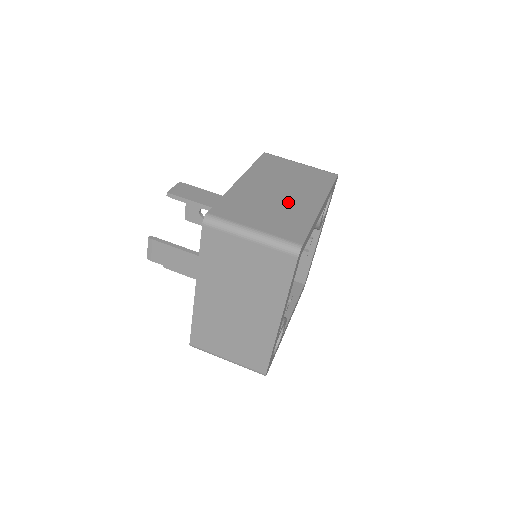
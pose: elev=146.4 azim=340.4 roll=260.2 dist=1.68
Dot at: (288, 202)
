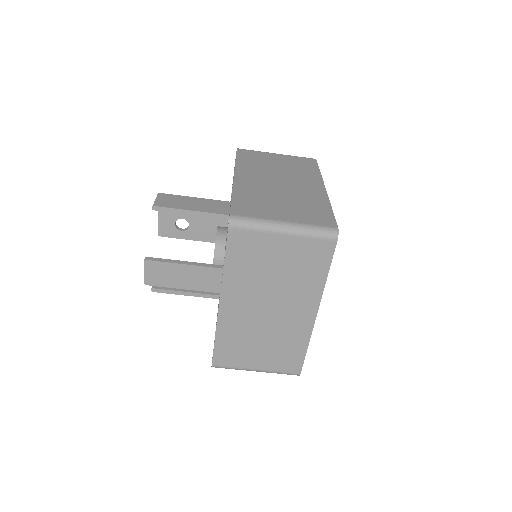
Dot at: (295, 191)
